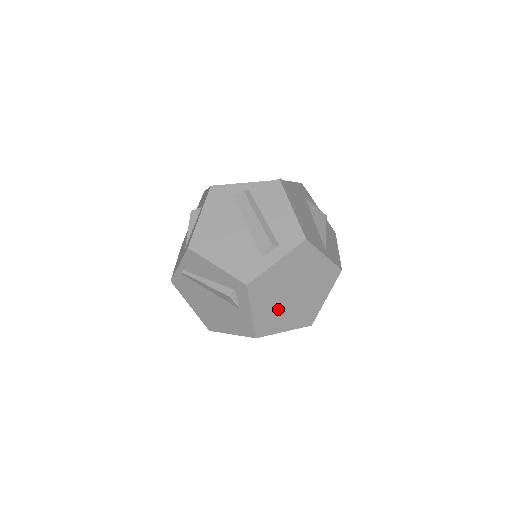
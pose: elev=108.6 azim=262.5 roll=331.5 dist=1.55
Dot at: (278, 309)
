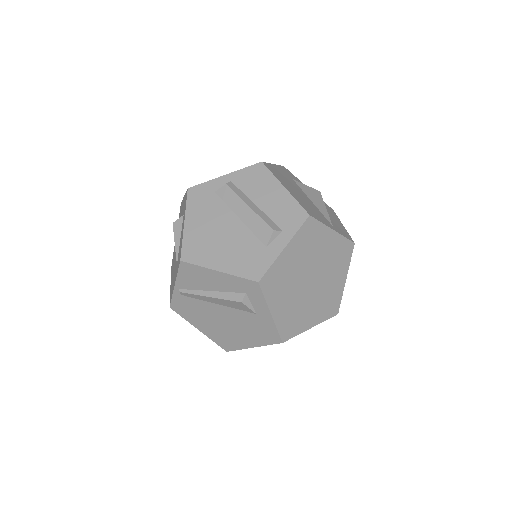
Dot at: (298, 303)
